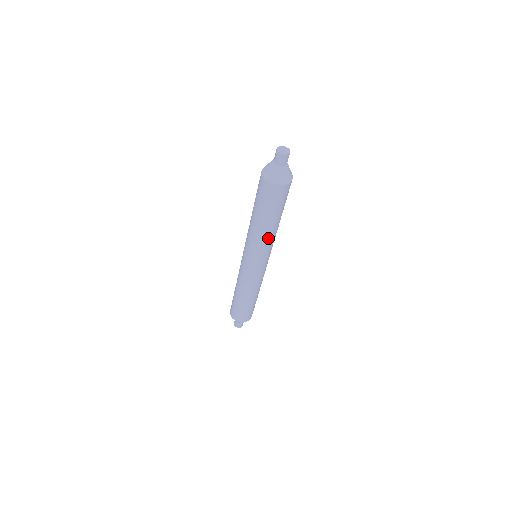
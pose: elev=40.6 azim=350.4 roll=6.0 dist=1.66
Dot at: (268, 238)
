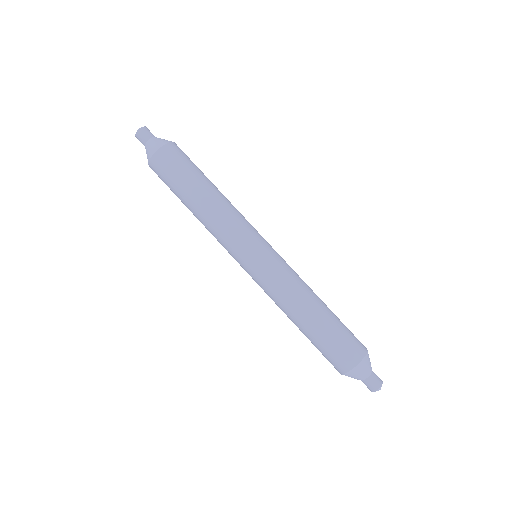
Dot at: (214, 217)
